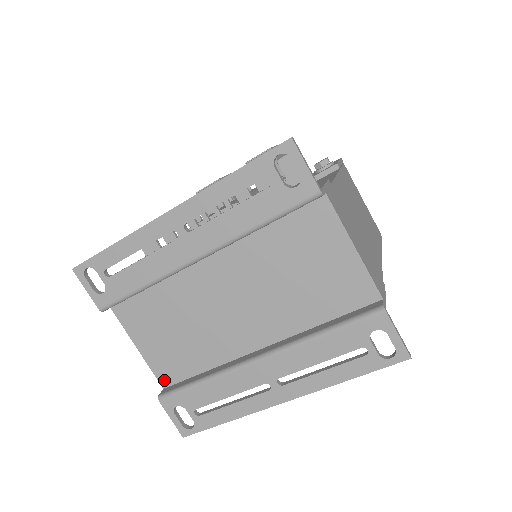
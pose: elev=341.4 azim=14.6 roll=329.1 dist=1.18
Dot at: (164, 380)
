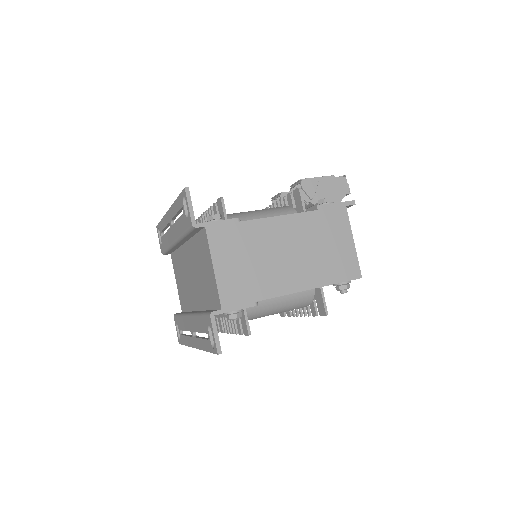
Dot at: (182, 307)
